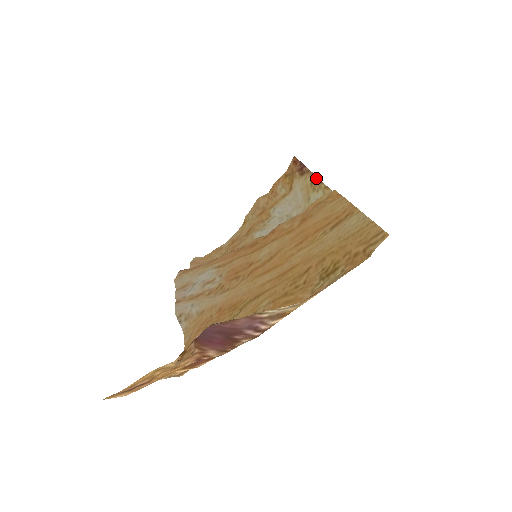
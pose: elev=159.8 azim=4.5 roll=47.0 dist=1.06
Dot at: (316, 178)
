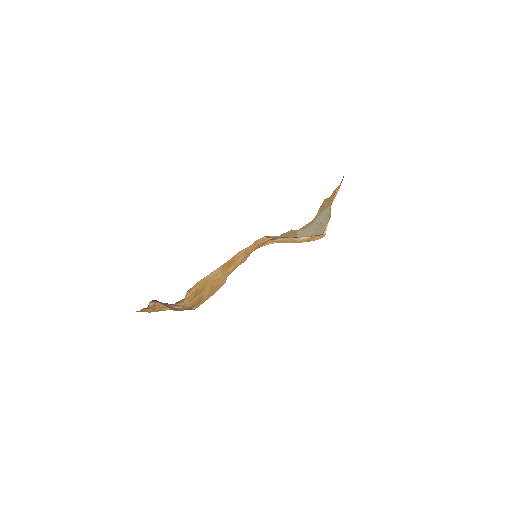
Dot at: occluded
